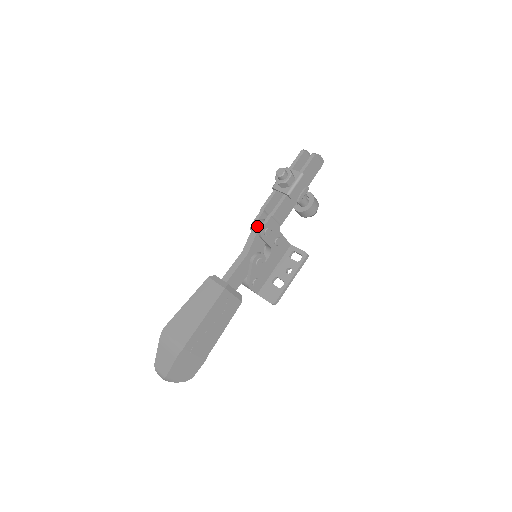
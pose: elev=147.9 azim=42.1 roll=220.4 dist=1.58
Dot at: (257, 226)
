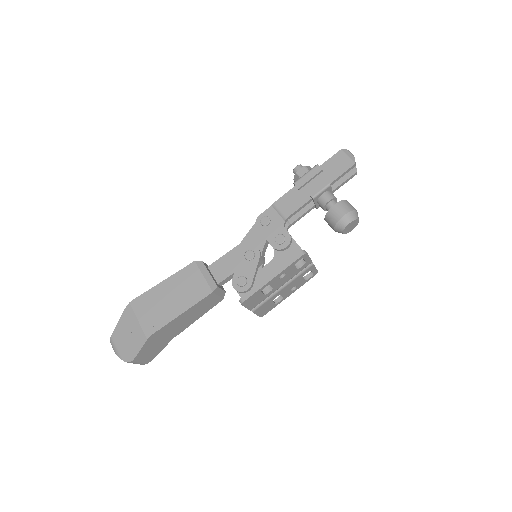
Dot at: occluded
